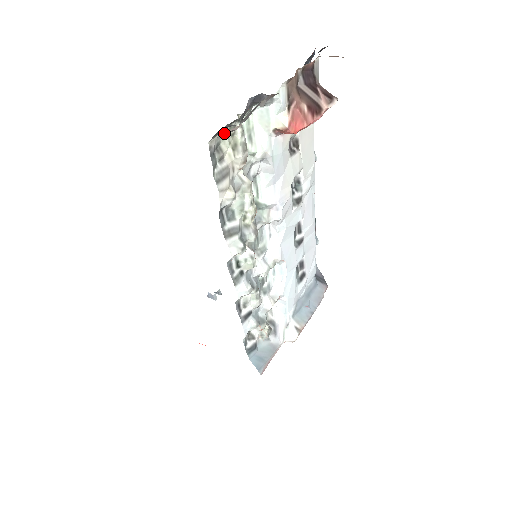
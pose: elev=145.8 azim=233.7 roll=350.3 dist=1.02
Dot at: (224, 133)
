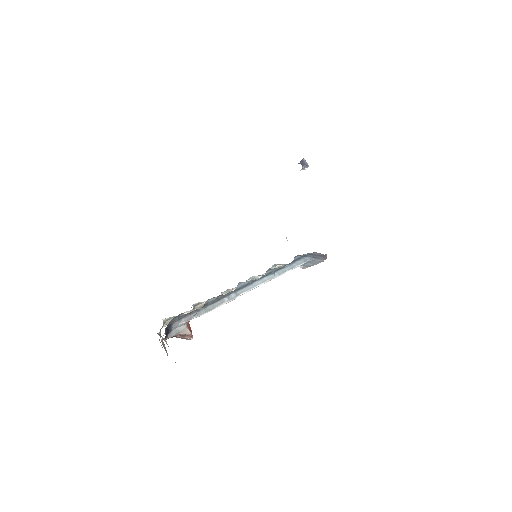
Dot at: occluded
